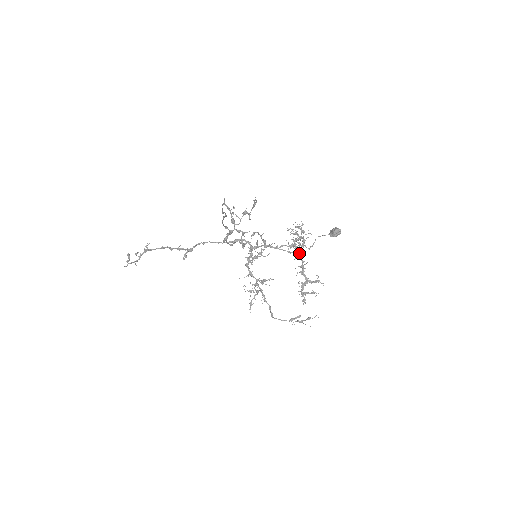
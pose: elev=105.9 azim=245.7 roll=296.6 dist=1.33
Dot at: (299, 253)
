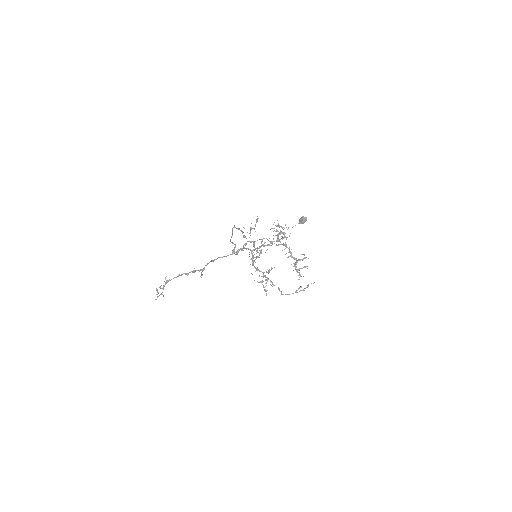
Dot at: (285, 243)
